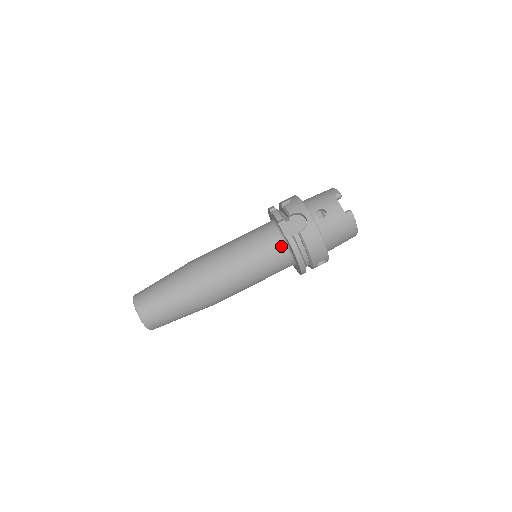
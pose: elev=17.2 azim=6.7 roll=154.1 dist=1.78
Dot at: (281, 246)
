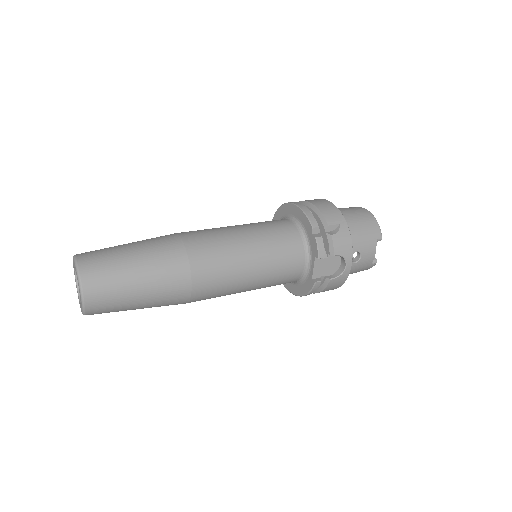
Dot at: (298, 276)
